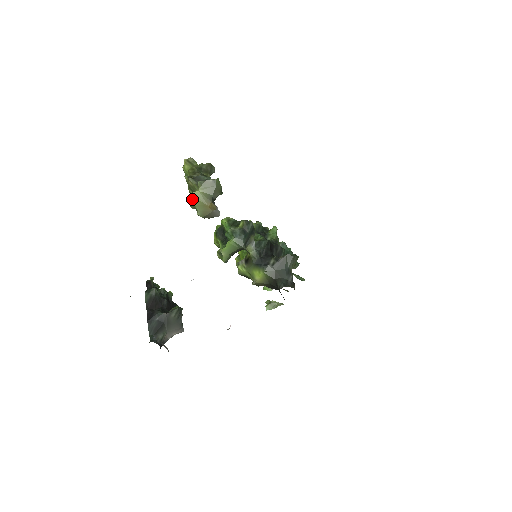
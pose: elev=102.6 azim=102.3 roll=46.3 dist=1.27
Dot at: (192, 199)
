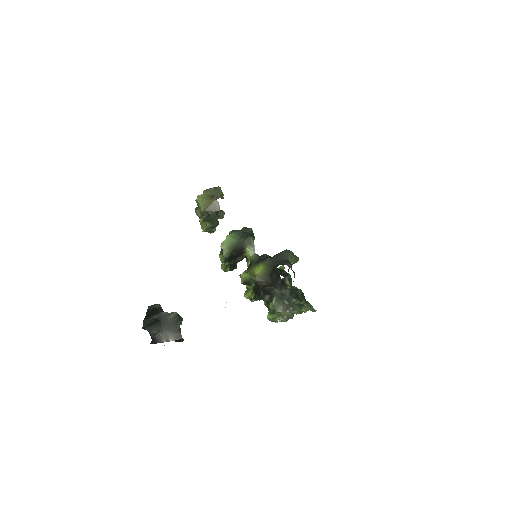
Dot at: (197, 200)
